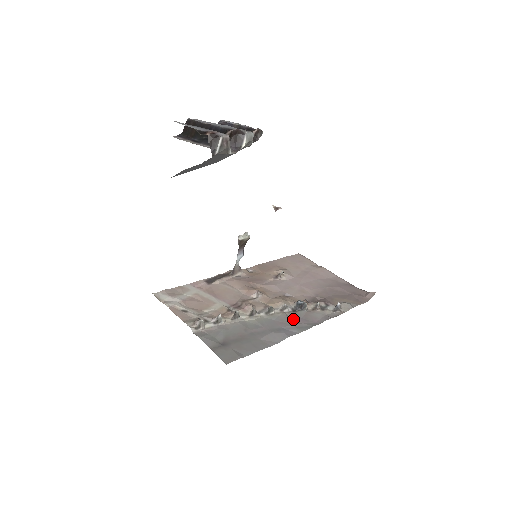
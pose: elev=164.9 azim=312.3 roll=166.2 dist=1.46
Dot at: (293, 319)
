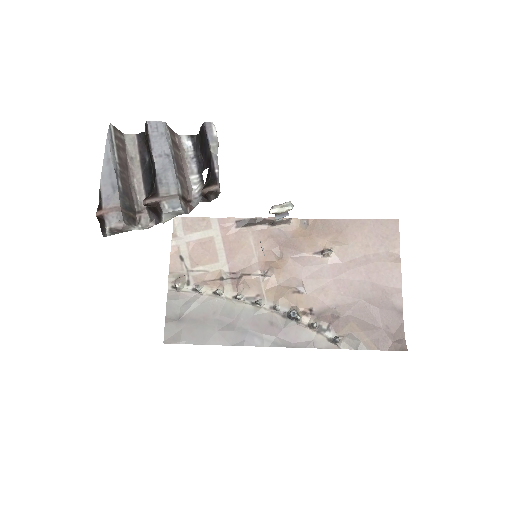
Dot at: (274, 325)
